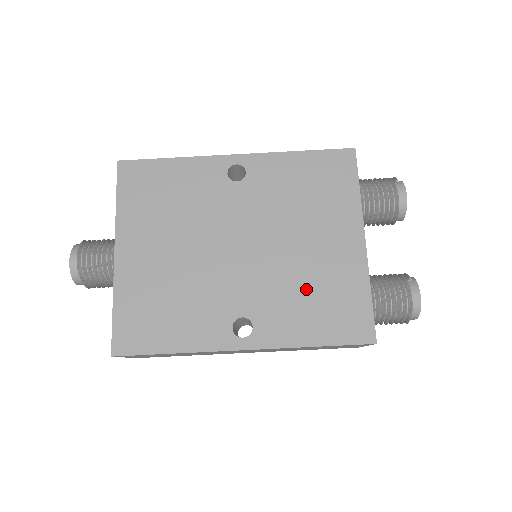
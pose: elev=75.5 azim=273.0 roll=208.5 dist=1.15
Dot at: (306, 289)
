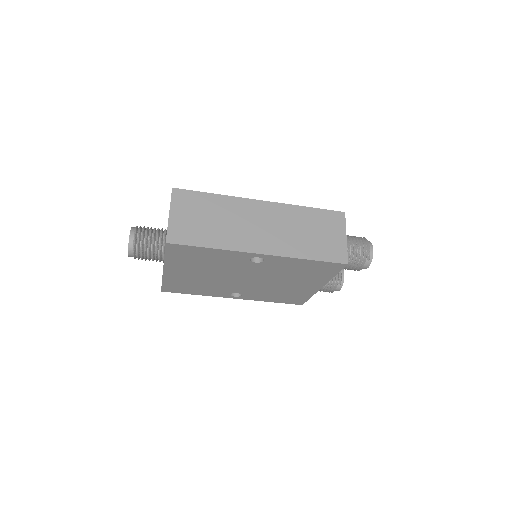
Dot at: (277, 292)
